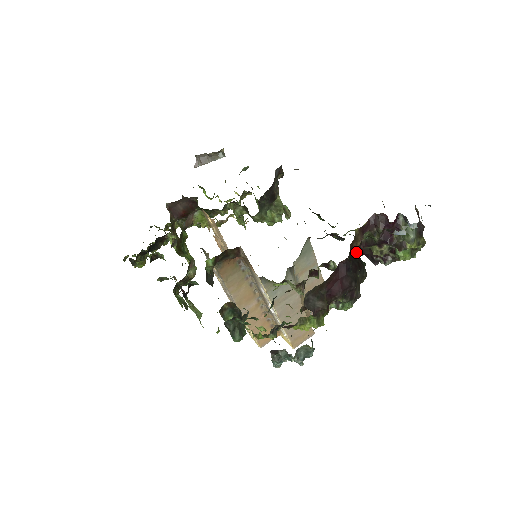
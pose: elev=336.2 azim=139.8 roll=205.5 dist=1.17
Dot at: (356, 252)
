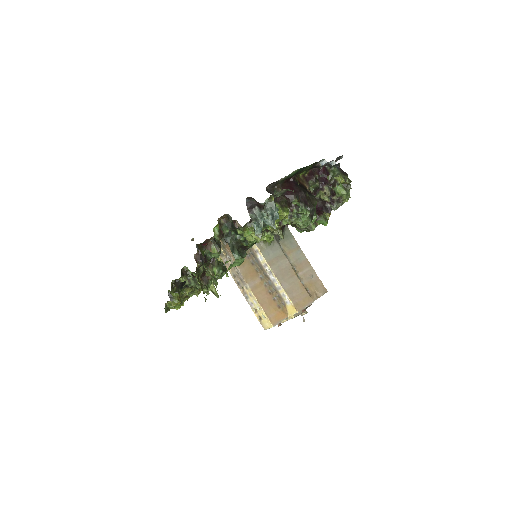
Dot at: (304, 186)
